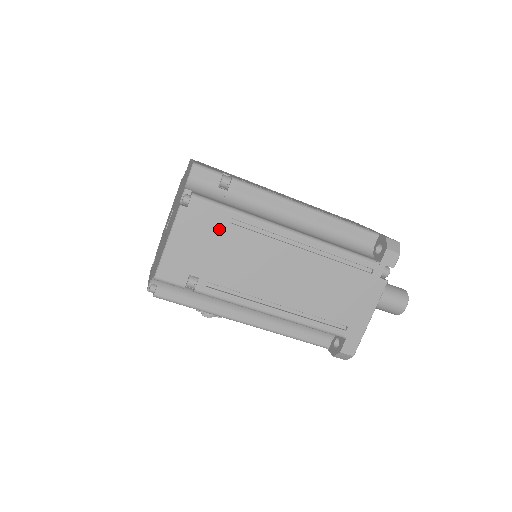
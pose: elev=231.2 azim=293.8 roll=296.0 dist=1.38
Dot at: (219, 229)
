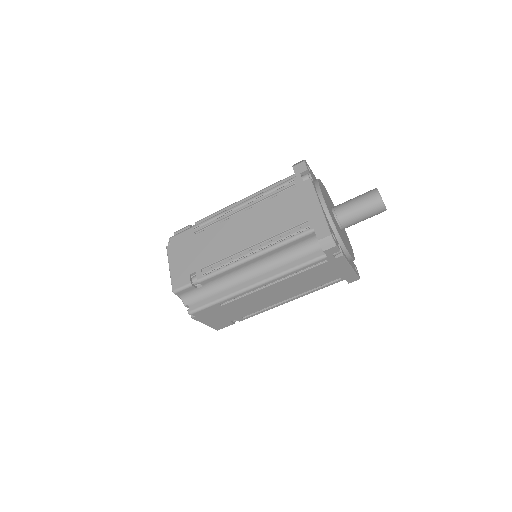
Dot at: (220, 310)
